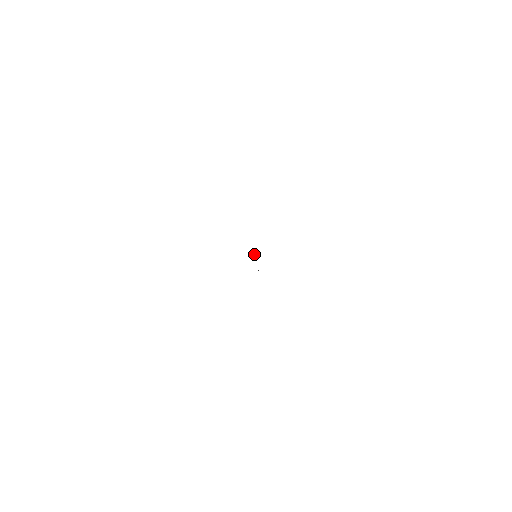
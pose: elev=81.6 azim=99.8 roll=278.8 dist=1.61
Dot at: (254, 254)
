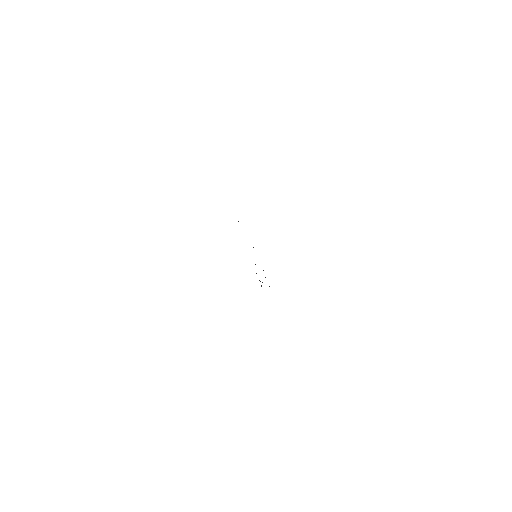
Dot at: occluded
